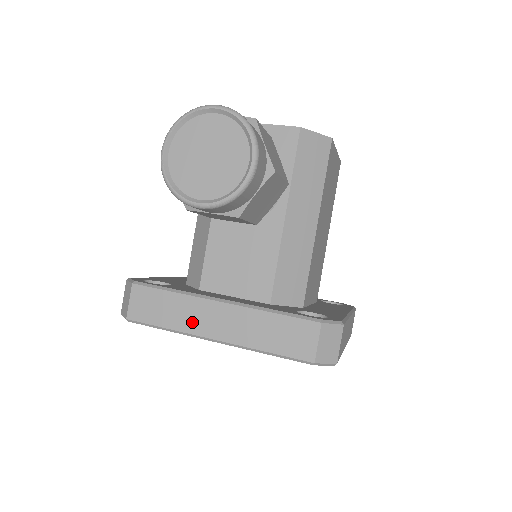
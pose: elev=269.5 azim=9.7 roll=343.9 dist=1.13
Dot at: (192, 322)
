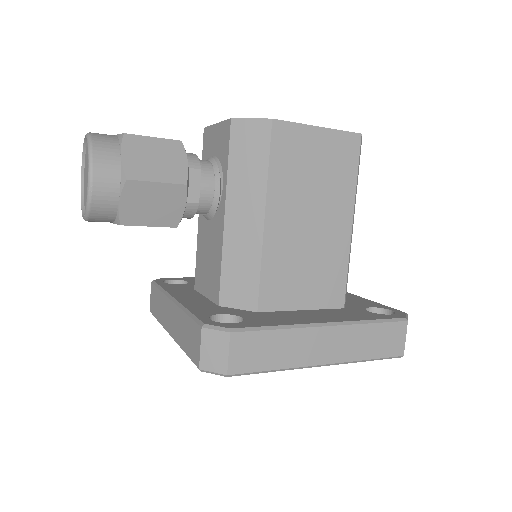
Dot at: (164, 317)
